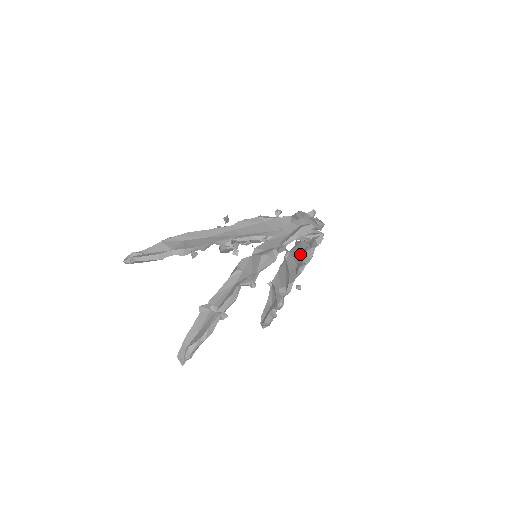
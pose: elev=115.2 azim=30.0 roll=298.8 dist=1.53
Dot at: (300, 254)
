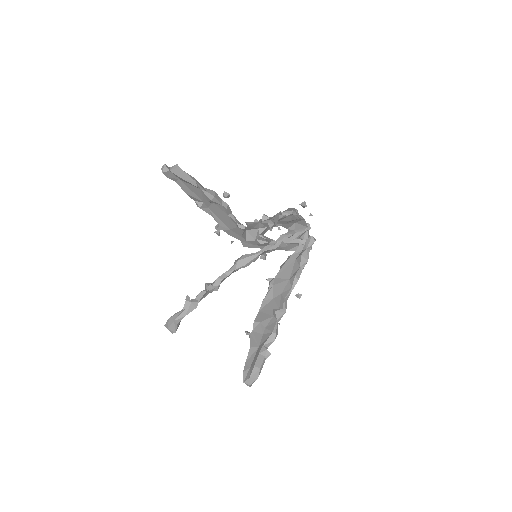
Dot at: (292, 266)
